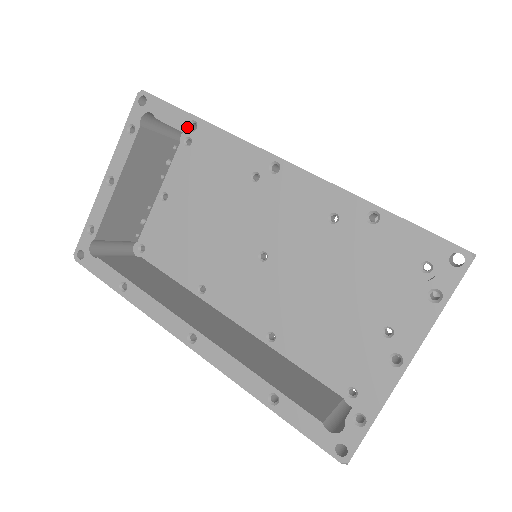
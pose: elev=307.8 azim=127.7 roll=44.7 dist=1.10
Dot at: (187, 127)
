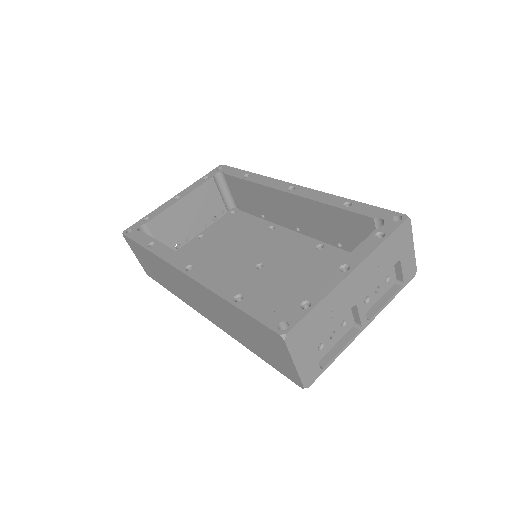
Dot at: (243, 176)
